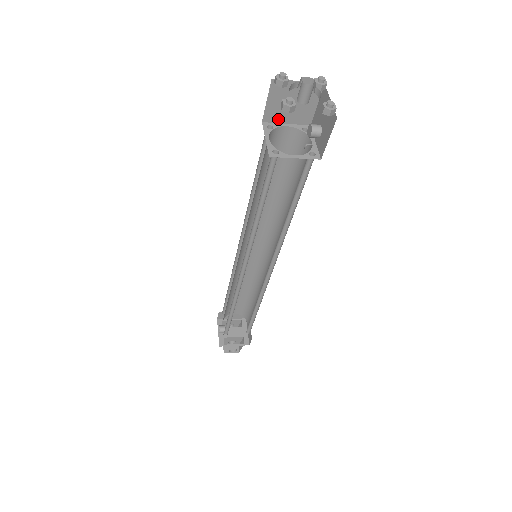
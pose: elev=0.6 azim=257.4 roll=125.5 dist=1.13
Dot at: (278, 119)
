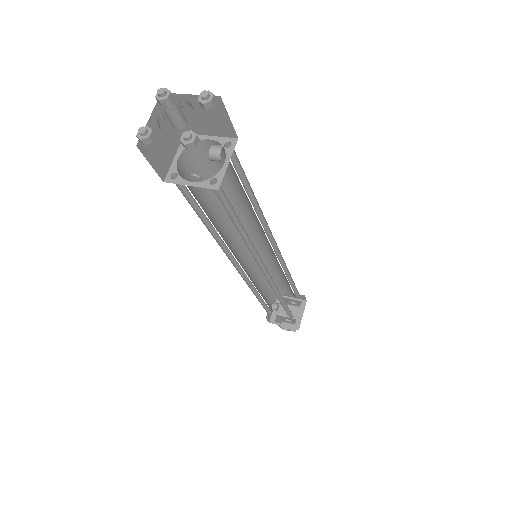
Dot at: (199, 131)
